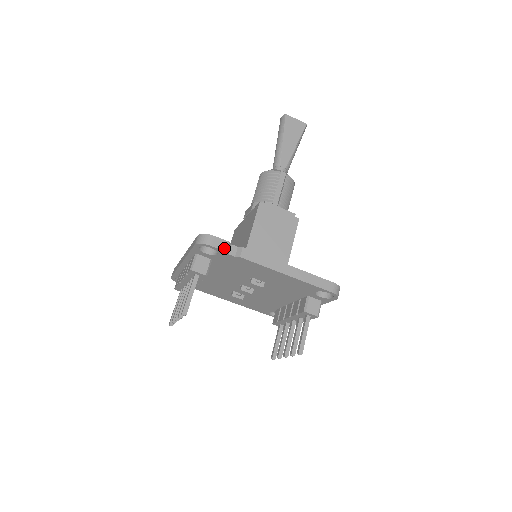
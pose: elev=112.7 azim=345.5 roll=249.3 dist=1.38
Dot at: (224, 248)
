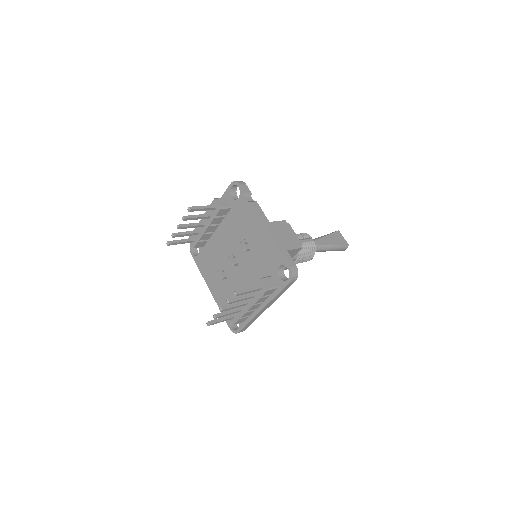
Dot at: (246, 192)
